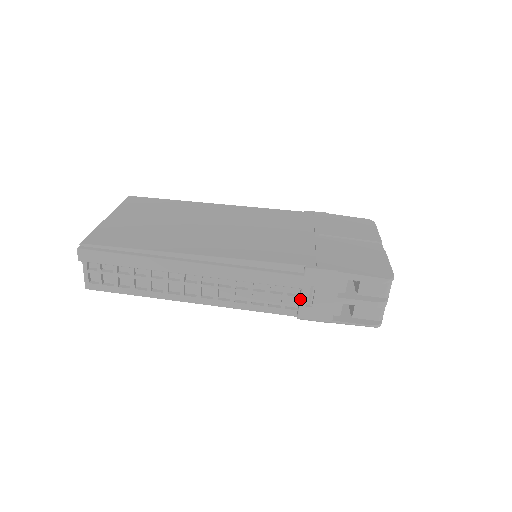
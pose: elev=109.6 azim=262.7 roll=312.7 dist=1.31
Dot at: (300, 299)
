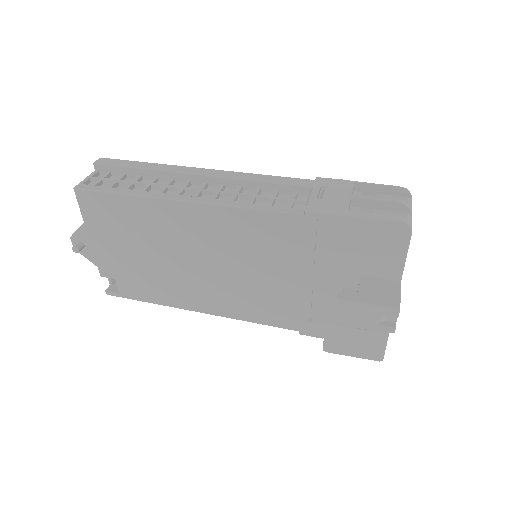
Dot at: (310, 194)
